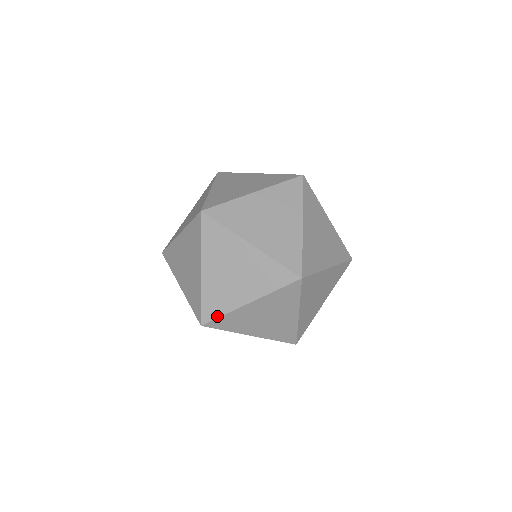
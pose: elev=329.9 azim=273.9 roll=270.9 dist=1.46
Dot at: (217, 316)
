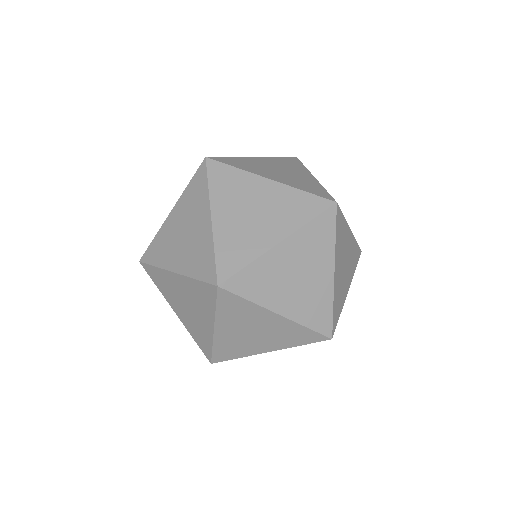
Dot at: (239, 268)
